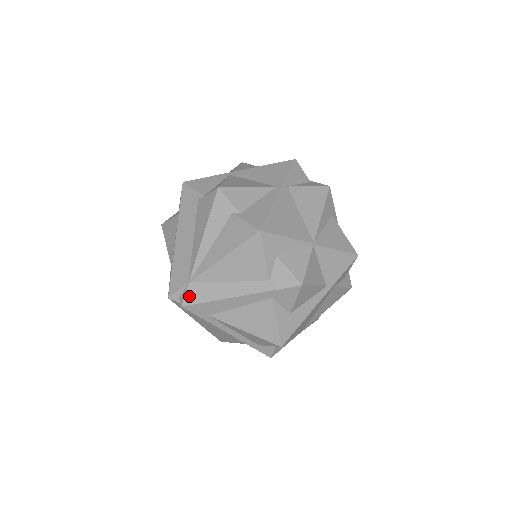
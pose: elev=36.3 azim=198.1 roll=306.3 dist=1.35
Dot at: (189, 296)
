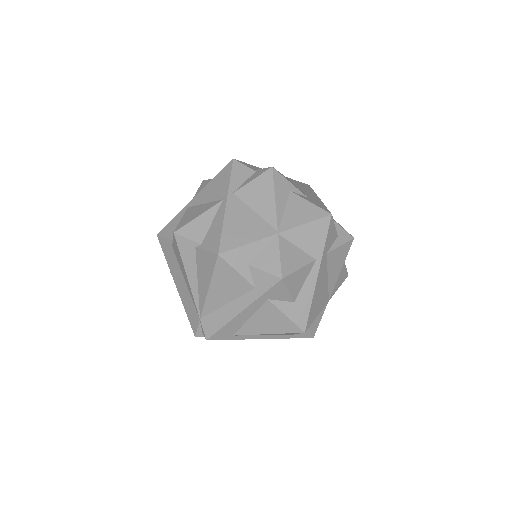
Dot at: (206, 329)
